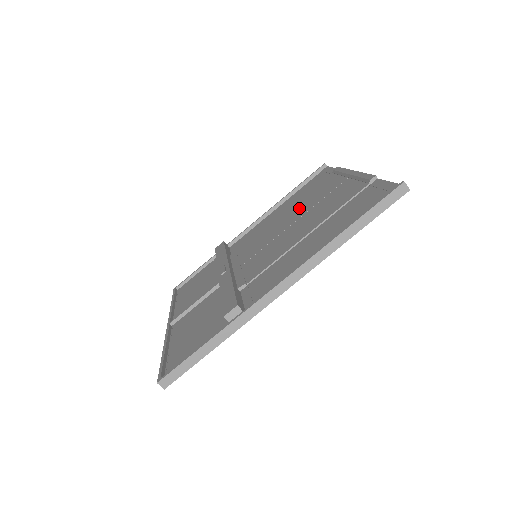
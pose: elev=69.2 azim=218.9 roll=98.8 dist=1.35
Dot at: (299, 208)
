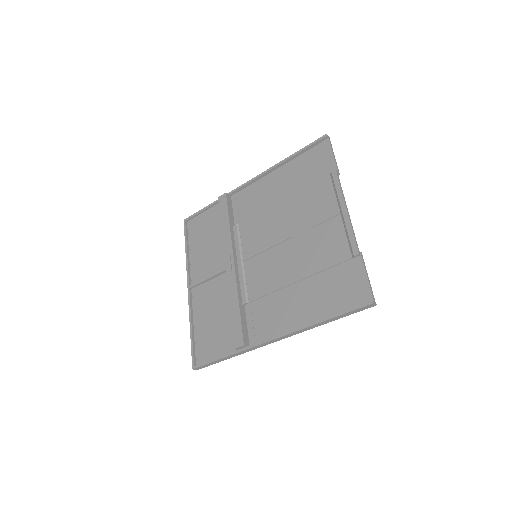
Dot at: (295, 213)
